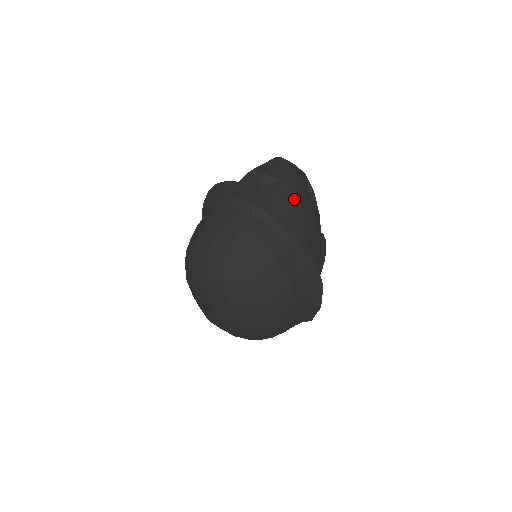
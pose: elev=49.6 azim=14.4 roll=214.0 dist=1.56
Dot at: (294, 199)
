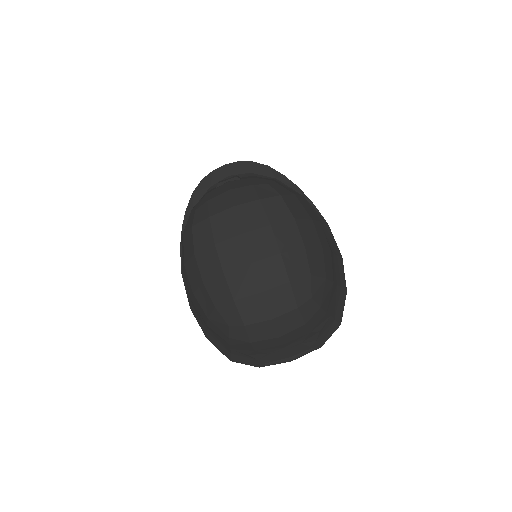
Dot at: occluded
